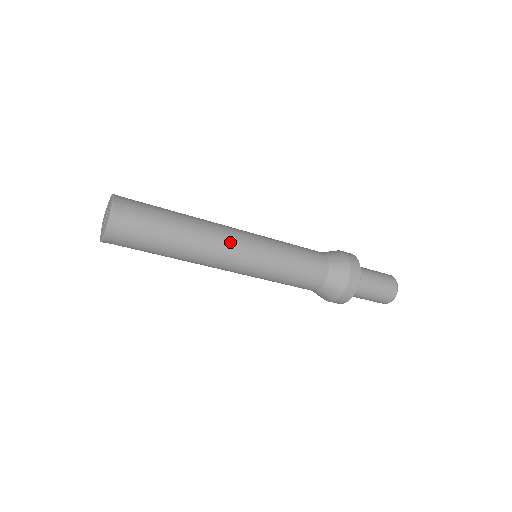
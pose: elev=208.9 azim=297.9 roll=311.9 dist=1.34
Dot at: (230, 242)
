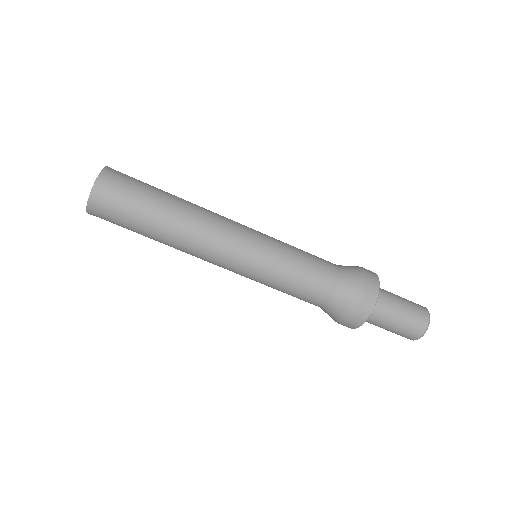
Dot at: (223, 229)
